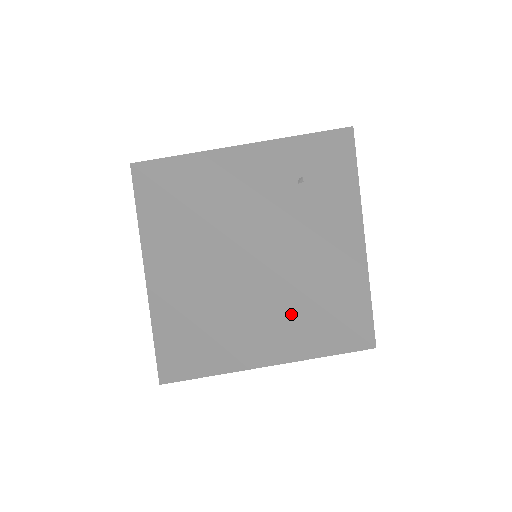
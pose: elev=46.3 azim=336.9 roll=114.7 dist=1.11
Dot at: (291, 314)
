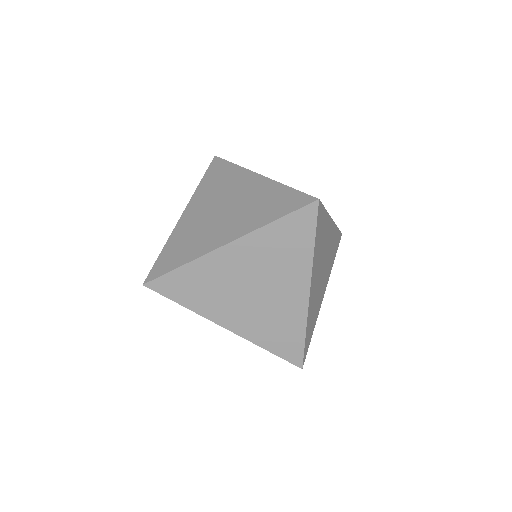
Dot at: (270, 197)
